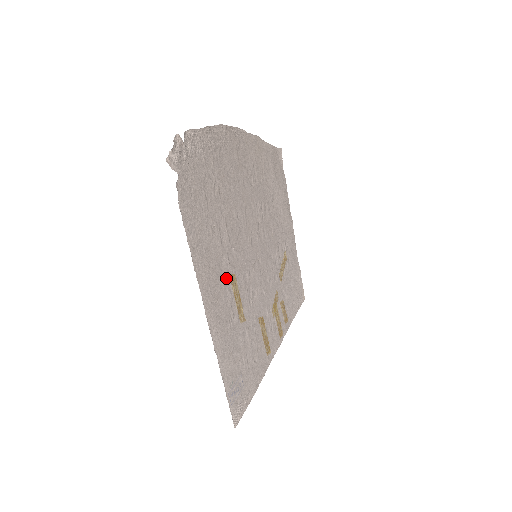
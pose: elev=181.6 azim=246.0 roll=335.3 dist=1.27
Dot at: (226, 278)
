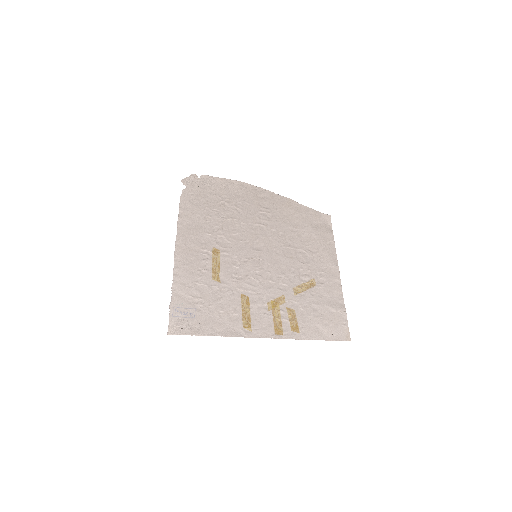
Dot at: (208, 247)
